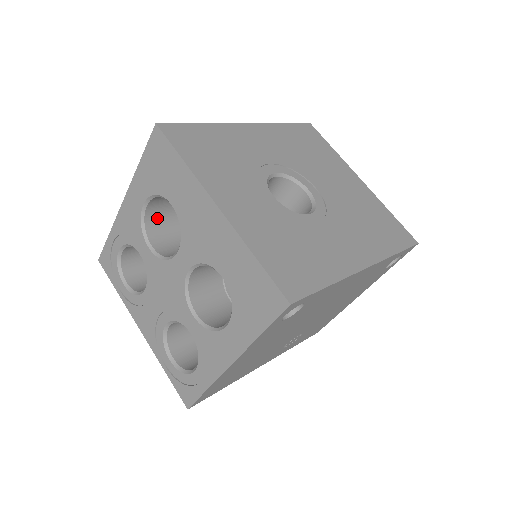
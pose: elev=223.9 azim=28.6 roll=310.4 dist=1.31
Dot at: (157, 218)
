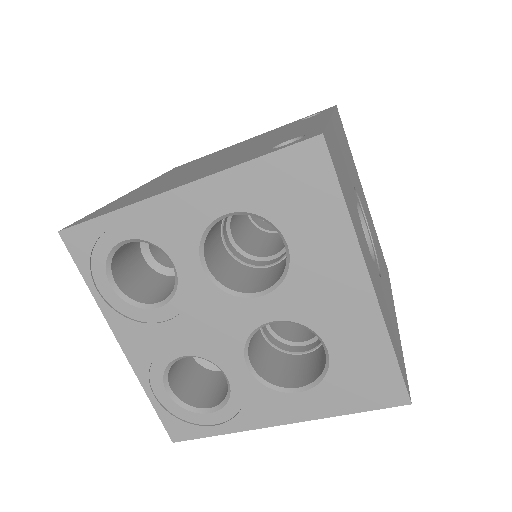
Dot at: occluded
